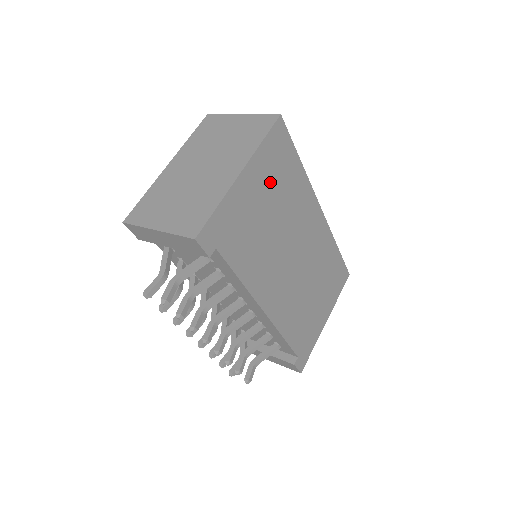
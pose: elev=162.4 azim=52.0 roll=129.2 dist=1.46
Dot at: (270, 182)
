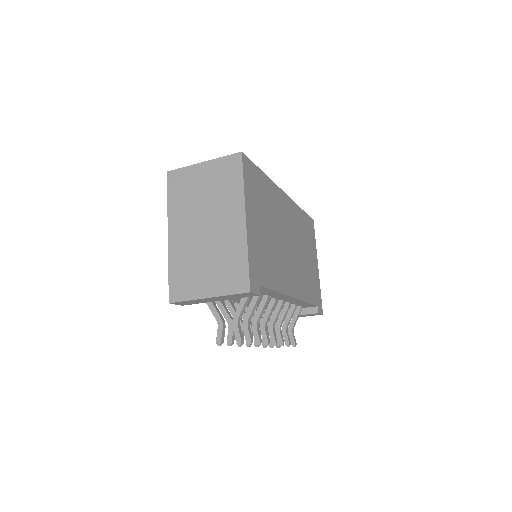
Dot at: (259, 207)
